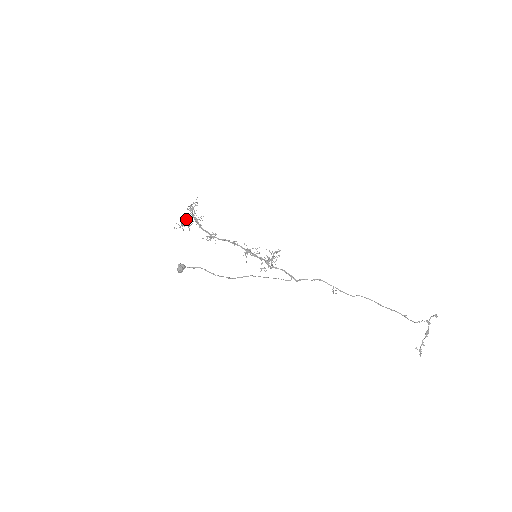
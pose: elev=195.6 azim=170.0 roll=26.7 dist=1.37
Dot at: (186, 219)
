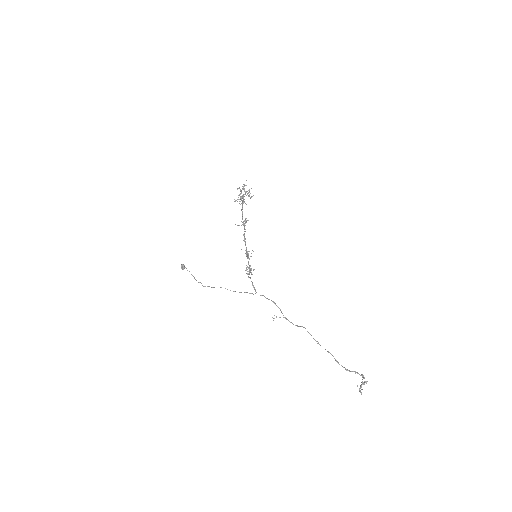
Dot at: (241, 196)
